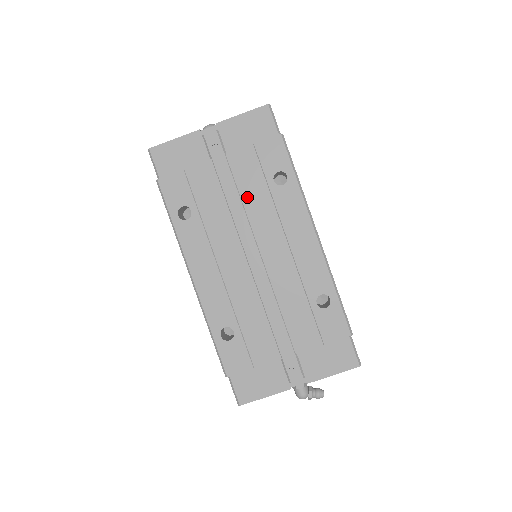
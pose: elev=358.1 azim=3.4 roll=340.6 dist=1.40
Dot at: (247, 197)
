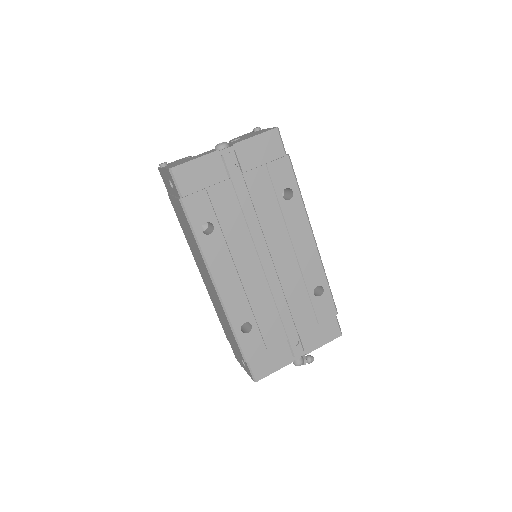
Dot at: (261, 211)
